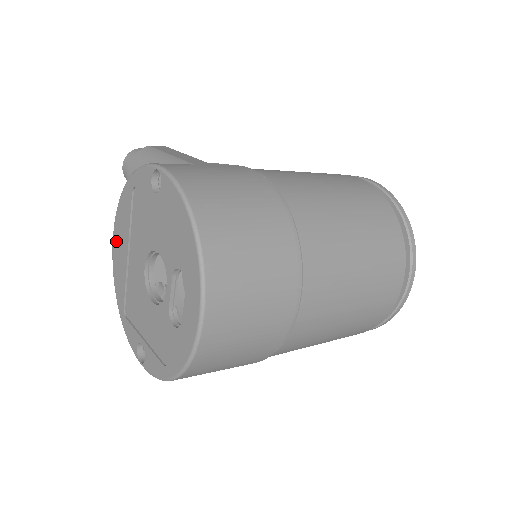
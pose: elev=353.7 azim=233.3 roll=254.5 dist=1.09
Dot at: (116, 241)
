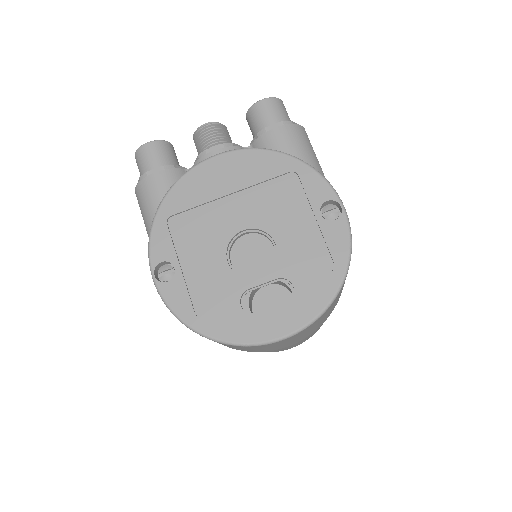
Dot at: (221, 164)
